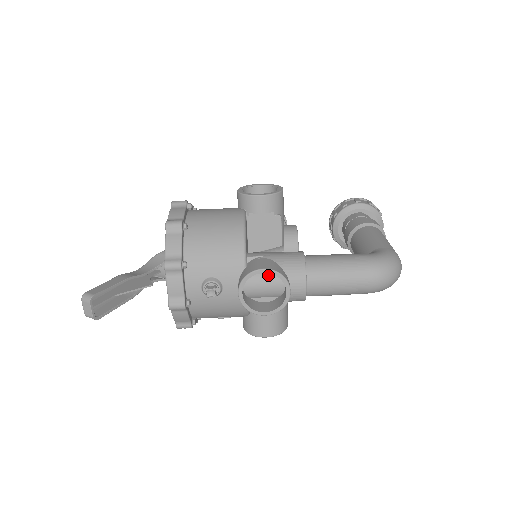
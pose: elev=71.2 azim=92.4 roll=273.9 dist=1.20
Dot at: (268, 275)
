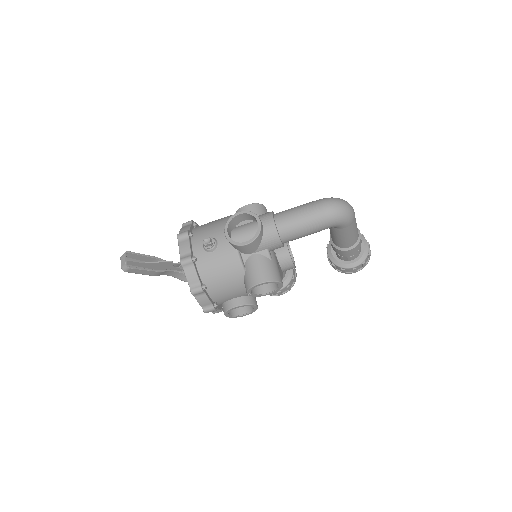
Dot at: (247, 225)
